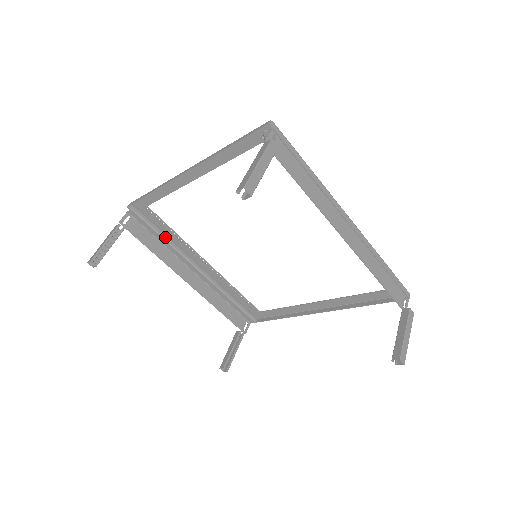
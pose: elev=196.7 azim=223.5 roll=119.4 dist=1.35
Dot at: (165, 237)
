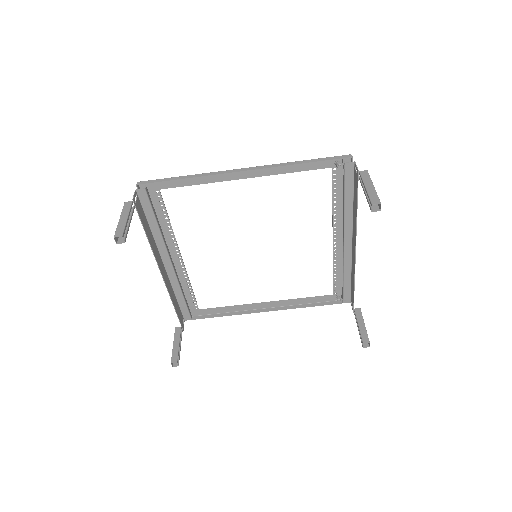
Dot at: (158, 224)
